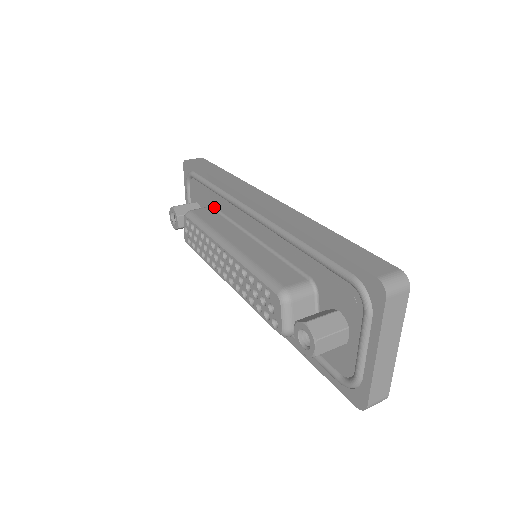
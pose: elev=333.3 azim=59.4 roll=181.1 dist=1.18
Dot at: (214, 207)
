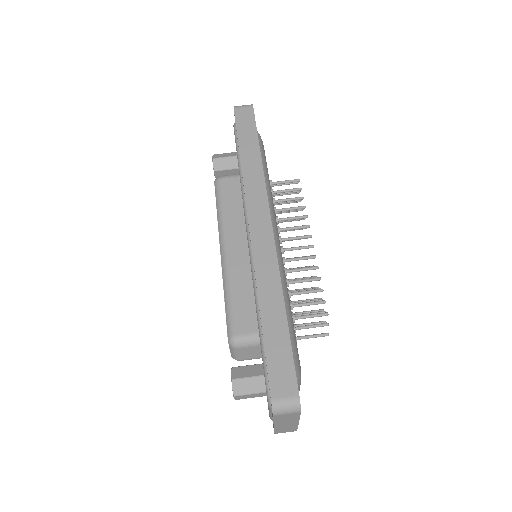
Dot at: occluded
